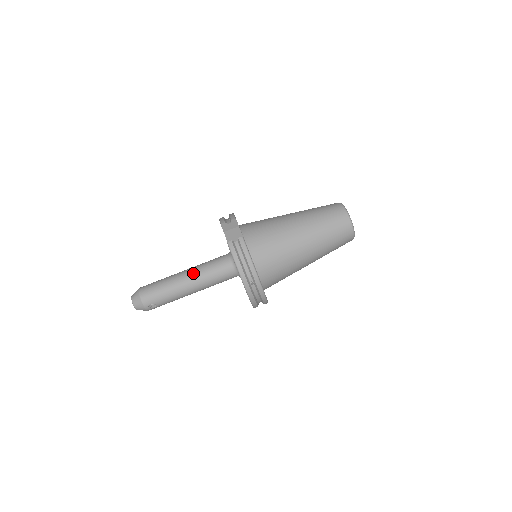
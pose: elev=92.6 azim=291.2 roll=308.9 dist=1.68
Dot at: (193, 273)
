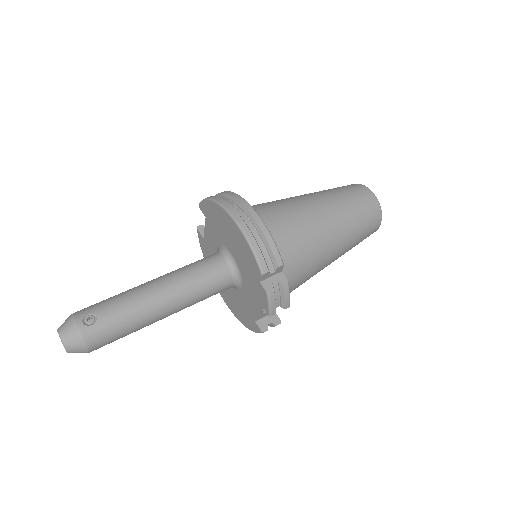
Dot at: occluded
